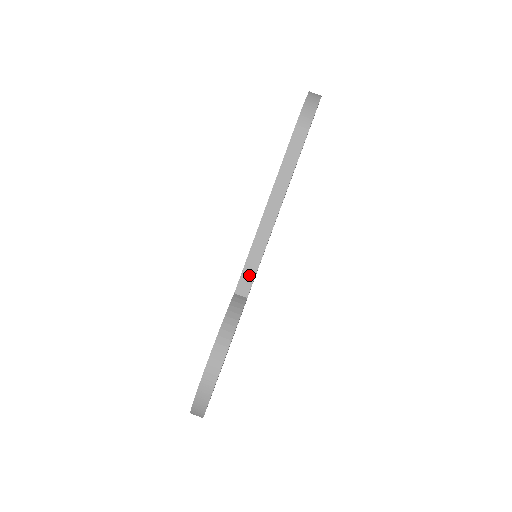
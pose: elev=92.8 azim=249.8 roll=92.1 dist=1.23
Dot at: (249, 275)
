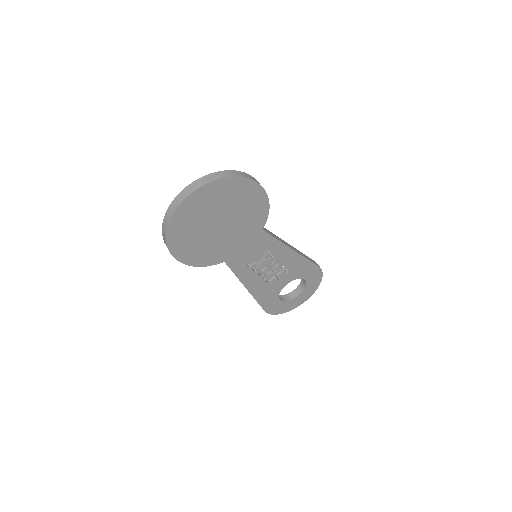
Dot at: (269, 232)
